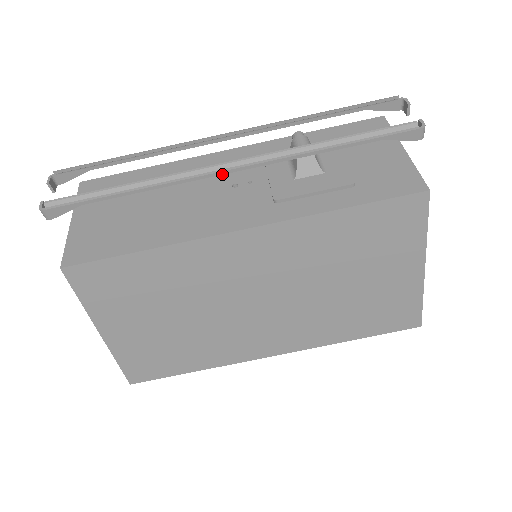
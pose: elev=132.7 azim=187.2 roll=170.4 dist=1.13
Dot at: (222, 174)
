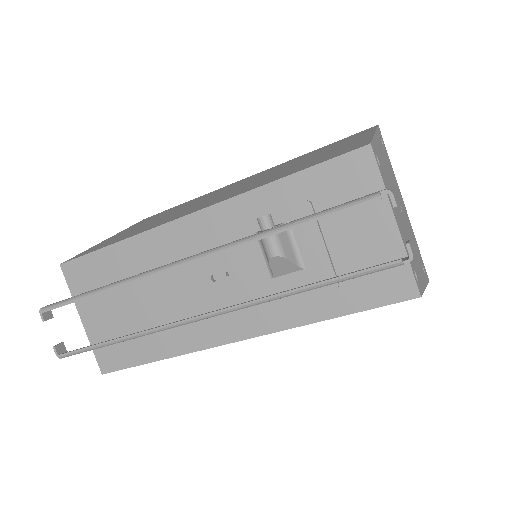
Dot at: (199, 320)
